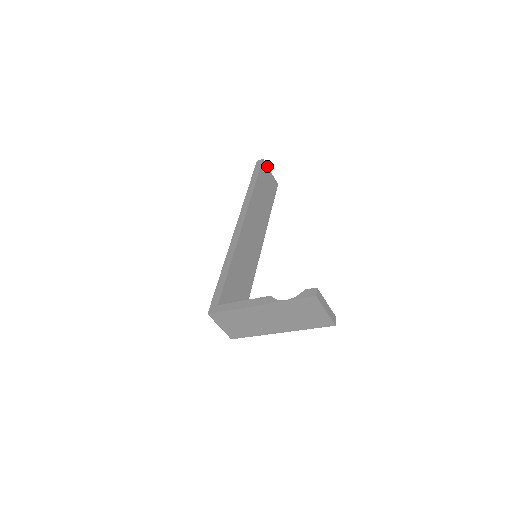
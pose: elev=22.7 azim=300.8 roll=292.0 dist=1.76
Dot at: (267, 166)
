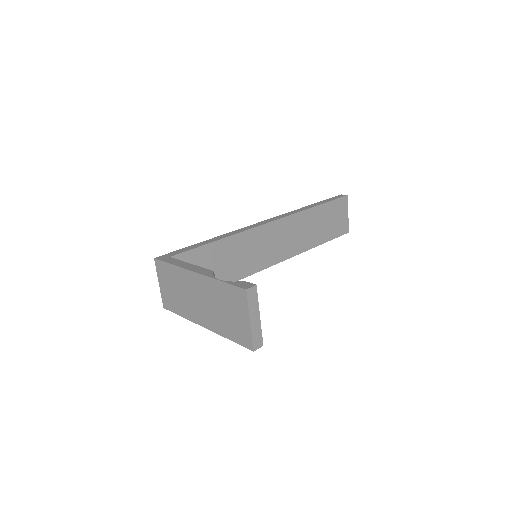
Dot at: occluded
